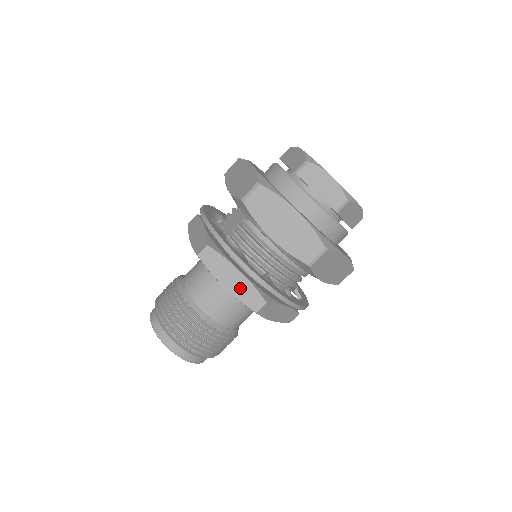
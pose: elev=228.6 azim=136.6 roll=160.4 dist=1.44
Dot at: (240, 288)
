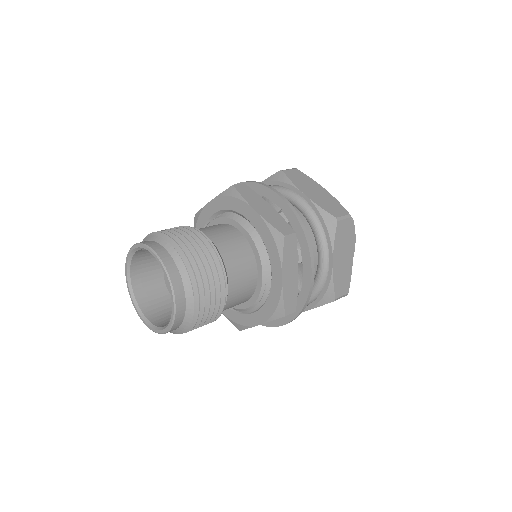
Dot at: (270, 215)
